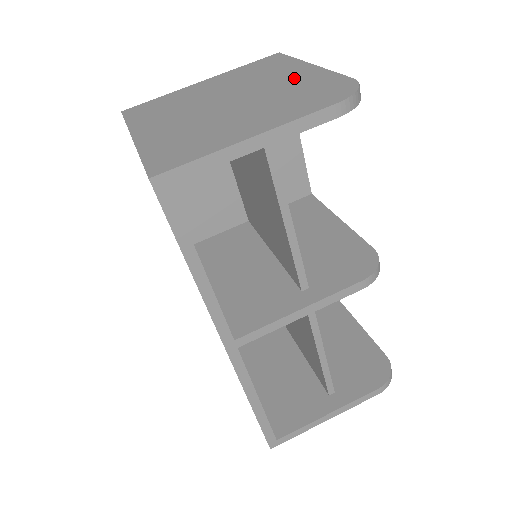
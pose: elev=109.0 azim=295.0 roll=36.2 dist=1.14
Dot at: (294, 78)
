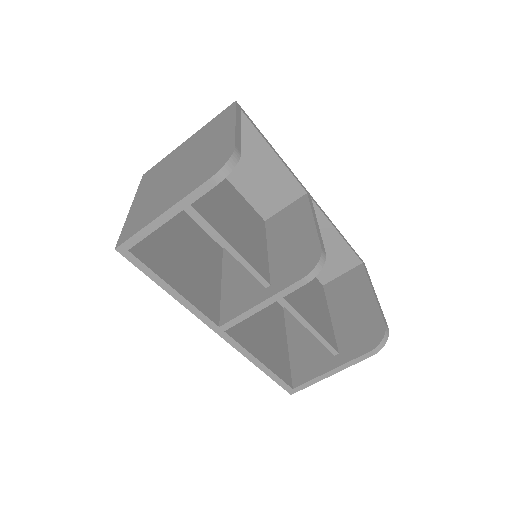
Dot at: (217, 142)
